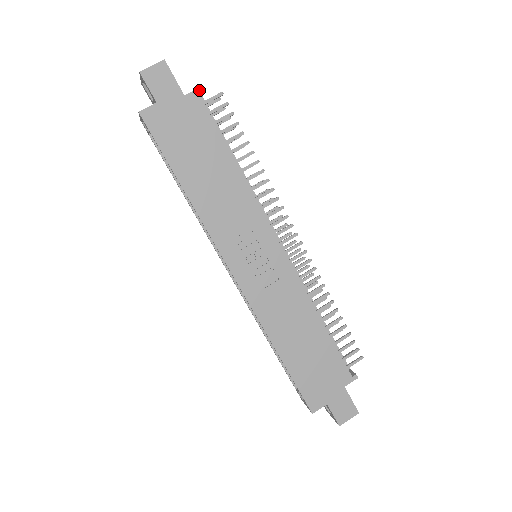
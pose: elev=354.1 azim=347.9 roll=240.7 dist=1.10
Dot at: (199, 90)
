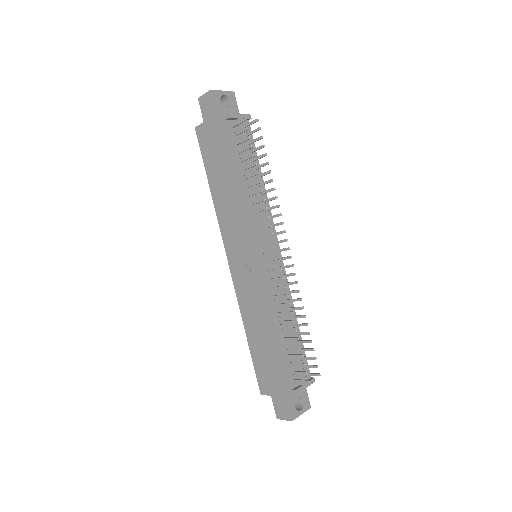
Dot at: (226, 116)
